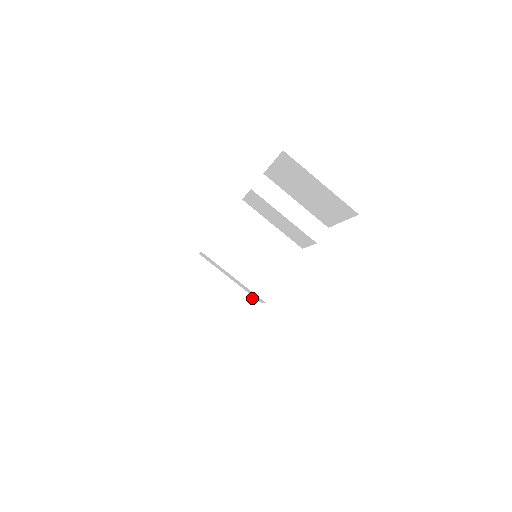
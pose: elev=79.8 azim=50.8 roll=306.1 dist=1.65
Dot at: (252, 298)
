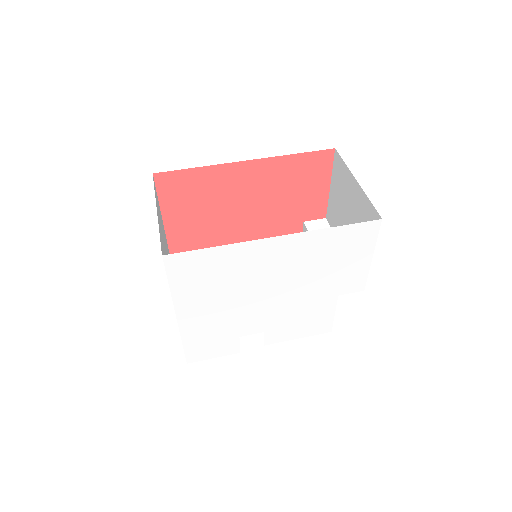
Dot at: occluded
